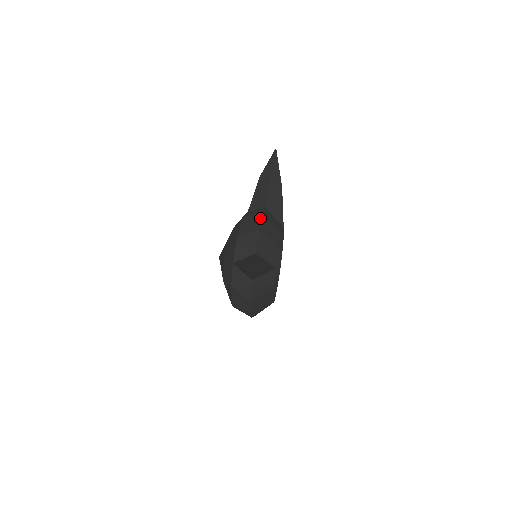
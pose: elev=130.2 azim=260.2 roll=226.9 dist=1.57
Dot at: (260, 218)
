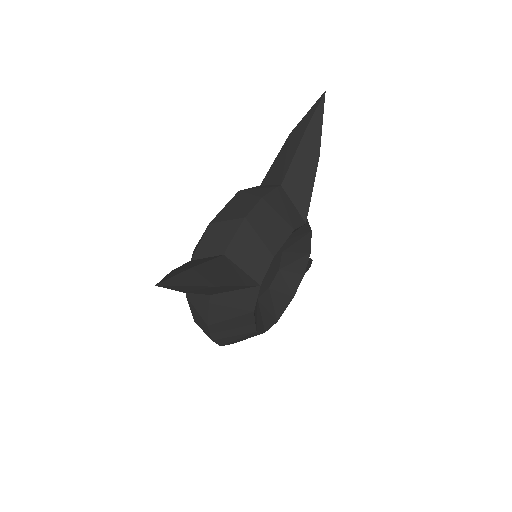
Dot at: (257, 199)
